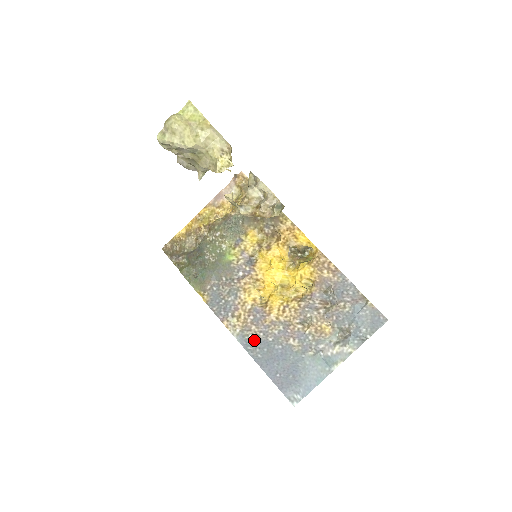
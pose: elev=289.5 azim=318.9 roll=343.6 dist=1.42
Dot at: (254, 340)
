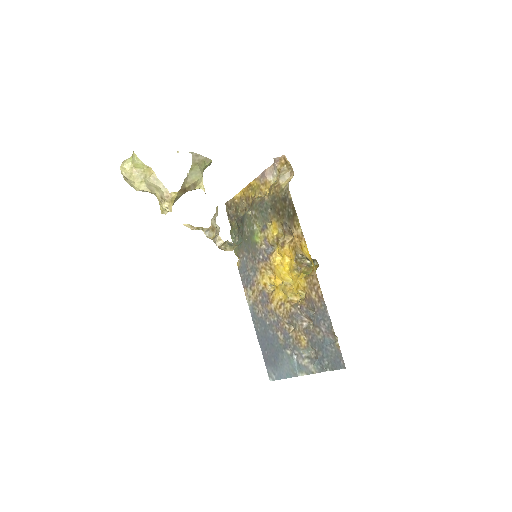
Dot at: (258, 316)
